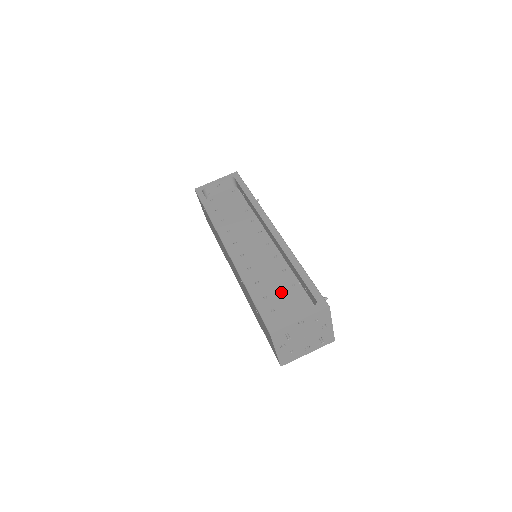
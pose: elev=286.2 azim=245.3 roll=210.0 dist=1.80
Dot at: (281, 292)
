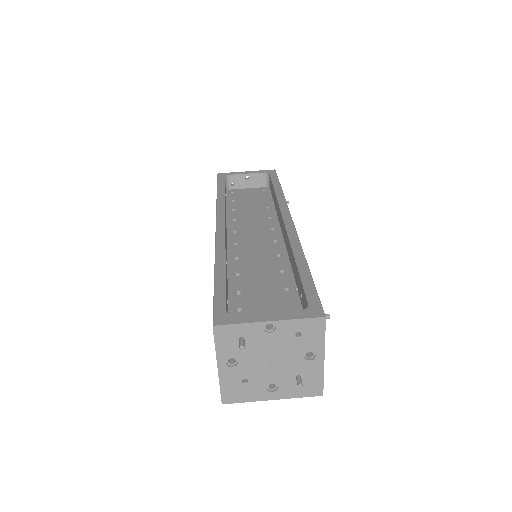
Dot at: (264, 292)
